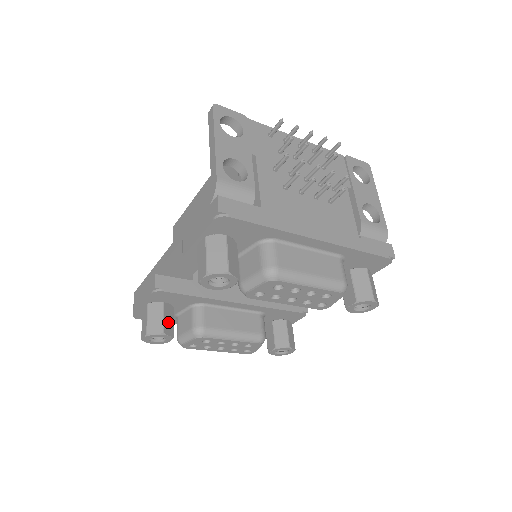
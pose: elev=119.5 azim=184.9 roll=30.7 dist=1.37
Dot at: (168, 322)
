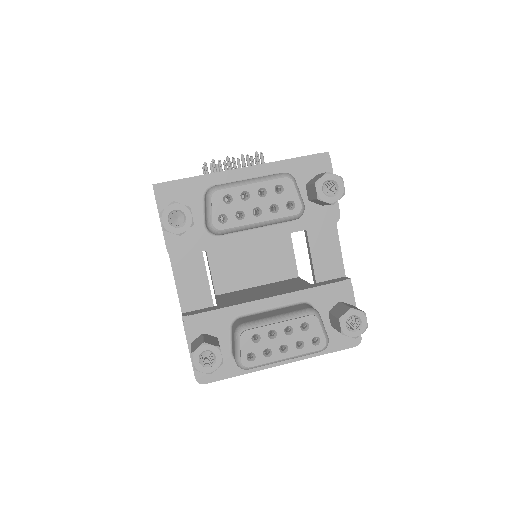
Dot at: (210, 341)
